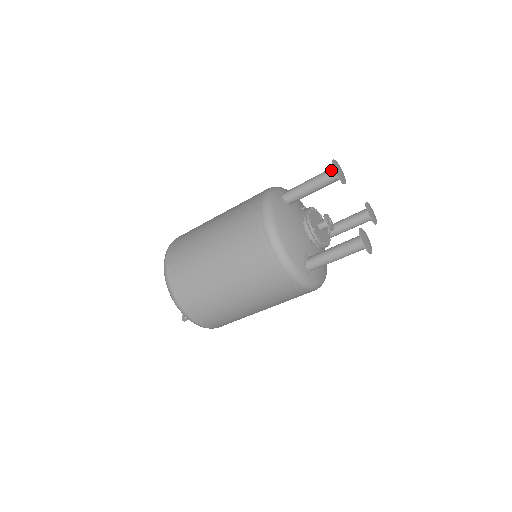
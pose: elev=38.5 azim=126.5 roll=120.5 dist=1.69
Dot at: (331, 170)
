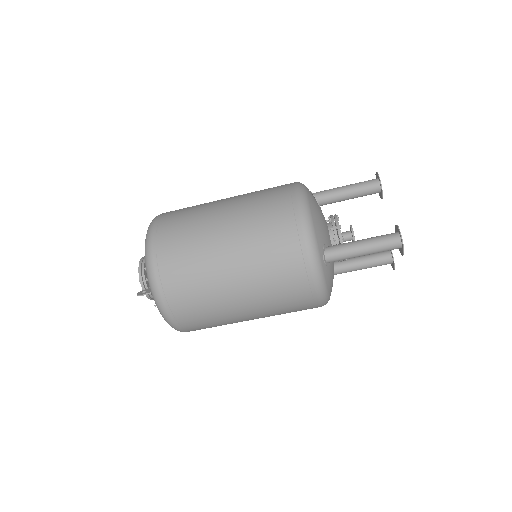
Dot at: (373, 179)
